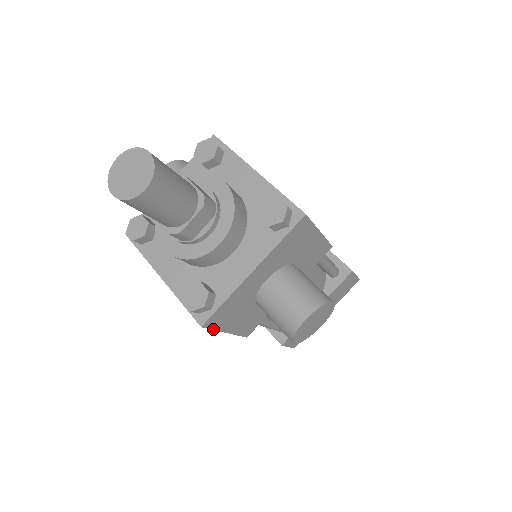
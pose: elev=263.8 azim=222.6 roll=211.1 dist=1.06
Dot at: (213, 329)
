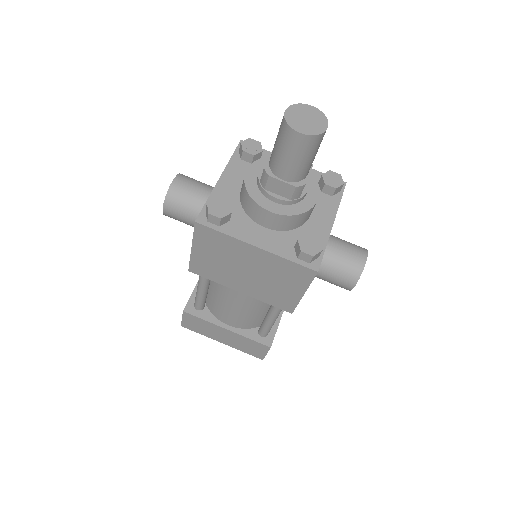
Dot at: (311, 282)
